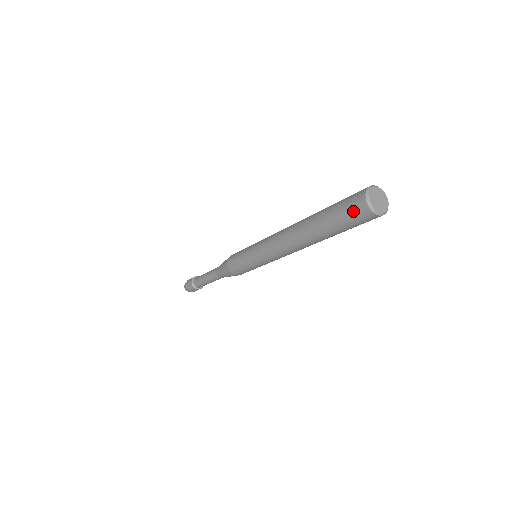
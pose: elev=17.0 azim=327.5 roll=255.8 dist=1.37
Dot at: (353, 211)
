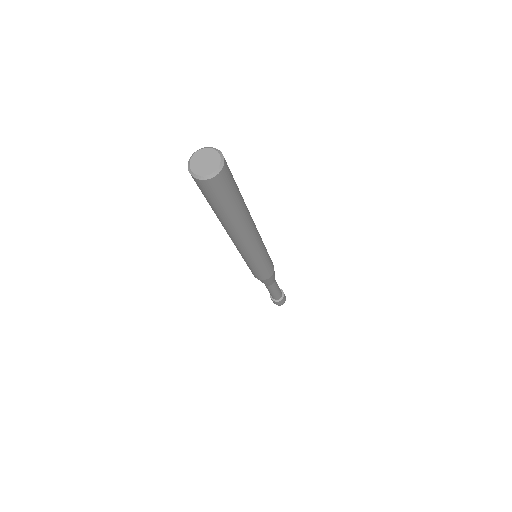
Dot at: (199, 188)
